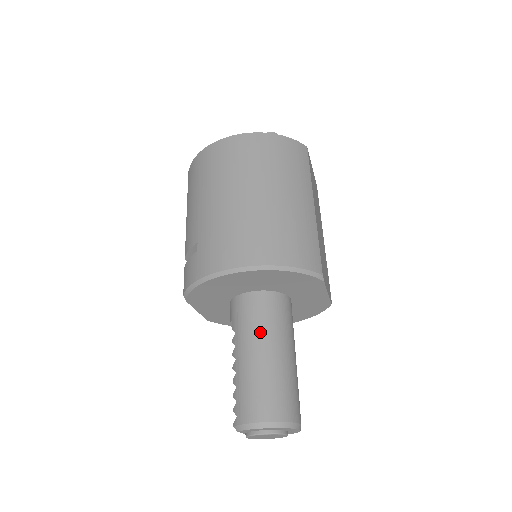
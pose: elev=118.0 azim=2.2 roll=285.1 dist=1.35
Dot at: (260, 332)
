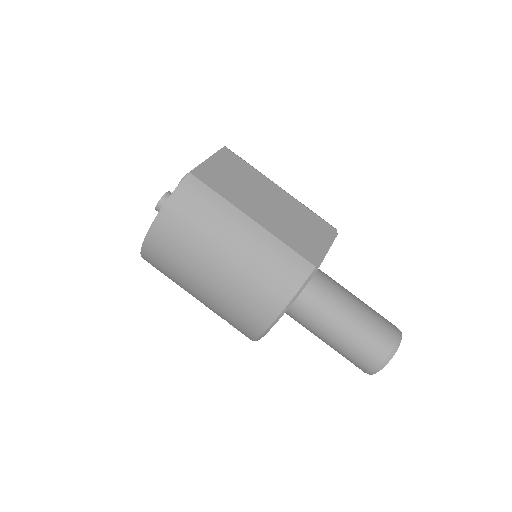
Dot at: (320, 323)
